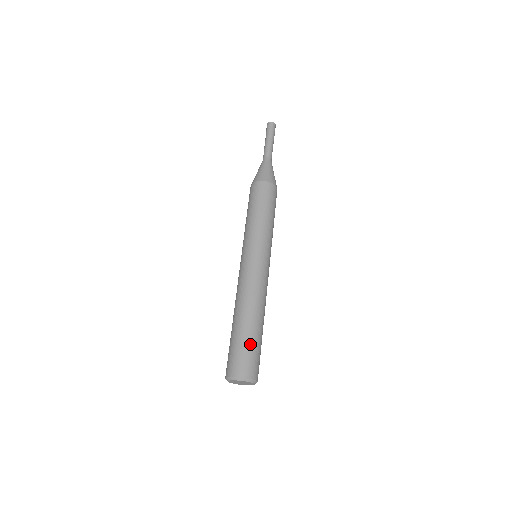
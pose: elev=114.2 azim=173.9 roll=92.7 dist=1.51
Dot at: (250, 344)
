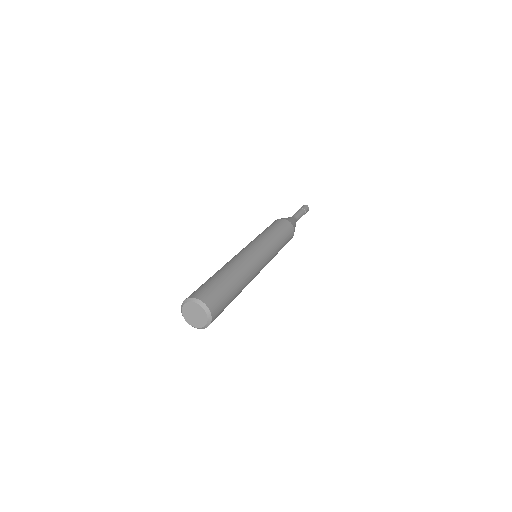
Dot at: (213, 282)
